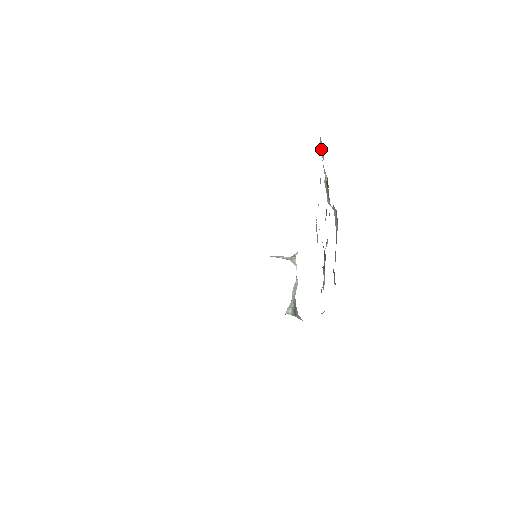
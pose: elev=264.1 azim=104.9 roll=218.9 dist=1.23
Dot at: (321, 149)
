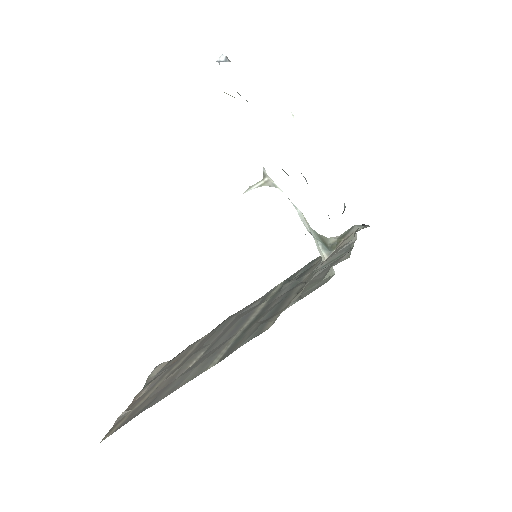
Dot at: occluded
